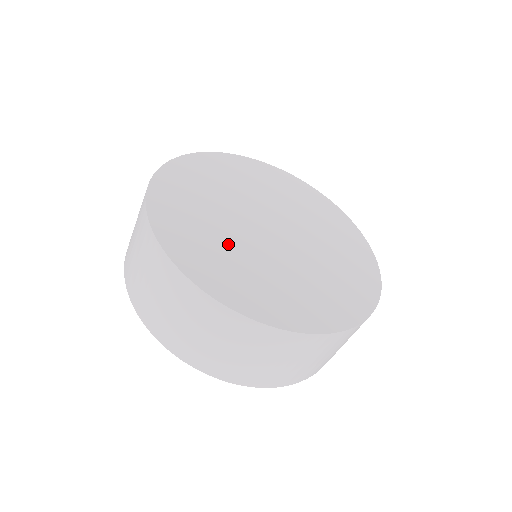
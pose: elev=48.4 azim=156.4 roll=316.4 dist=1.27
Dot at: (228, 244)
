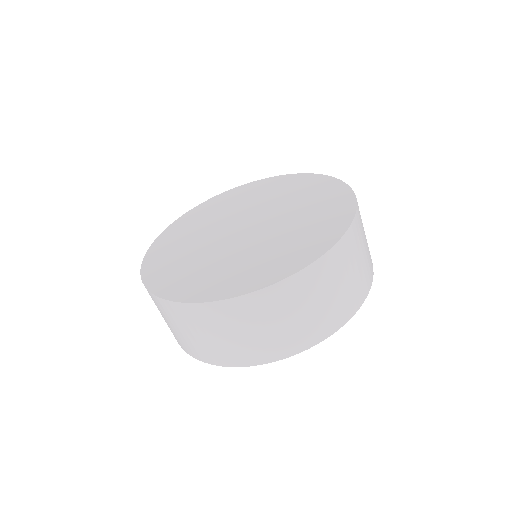
Dot at: (192, 249)
